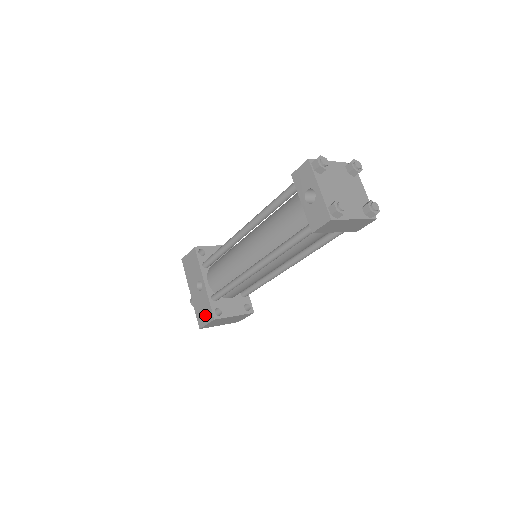
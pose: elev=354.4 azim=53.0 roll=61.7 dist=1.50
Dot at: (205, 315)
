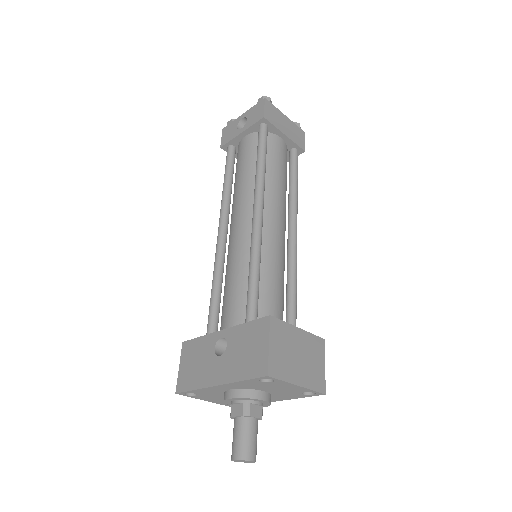
Dot at: (256, 343)
